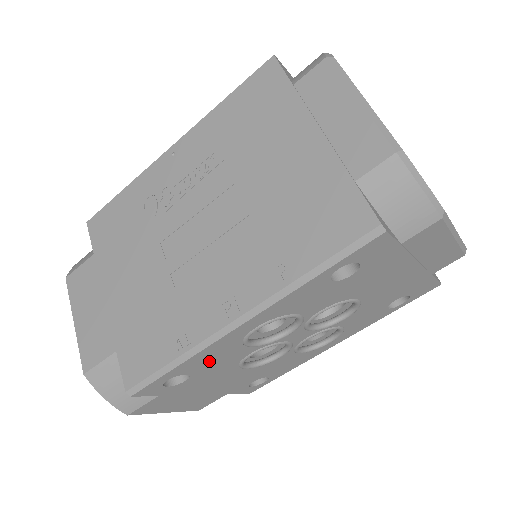
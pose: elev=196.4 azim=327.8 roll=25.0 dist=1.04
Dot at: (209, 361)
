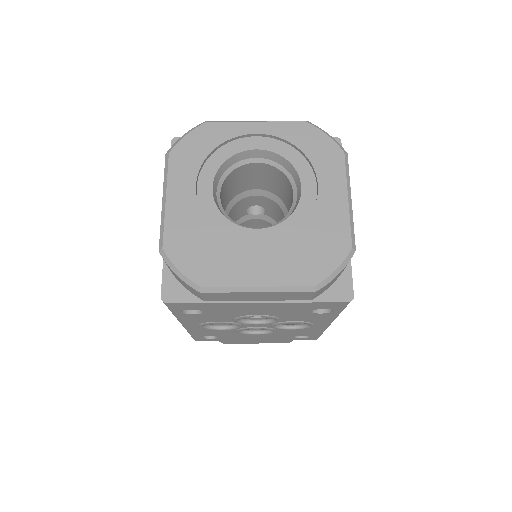
Dot at: (209, 333)
